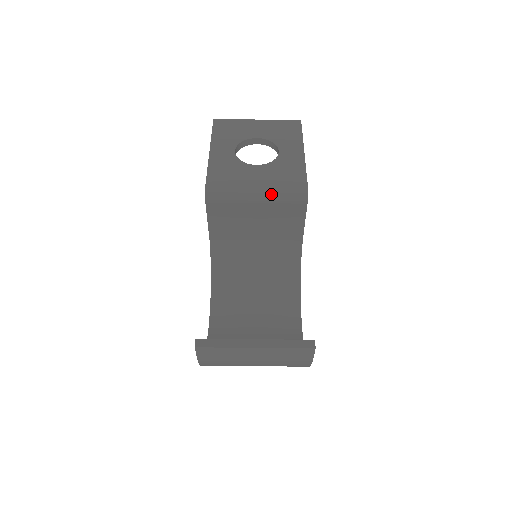
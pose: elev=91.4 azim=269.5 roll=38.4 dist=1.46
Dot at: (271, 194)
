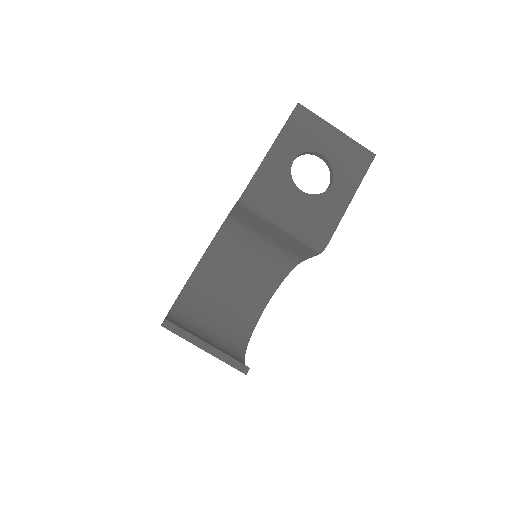
Dot at: (294, 231)
